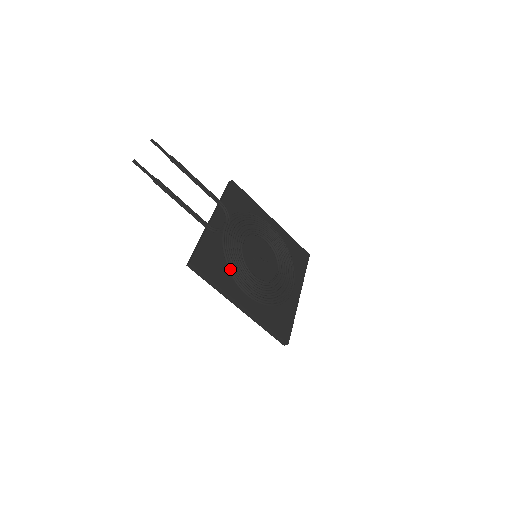
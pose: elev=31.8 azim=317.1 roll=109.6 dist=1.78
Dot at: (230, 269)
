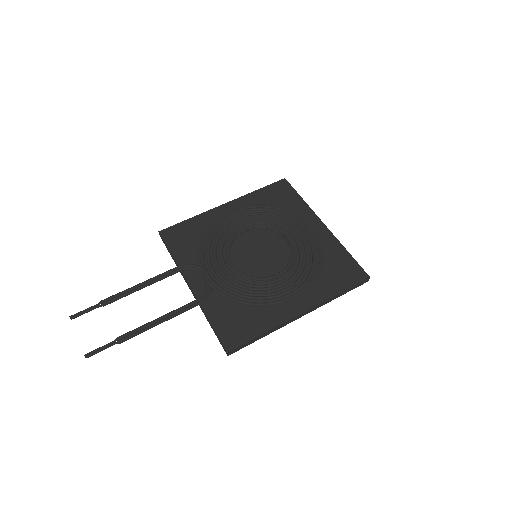
Dot at: (256, 305)
